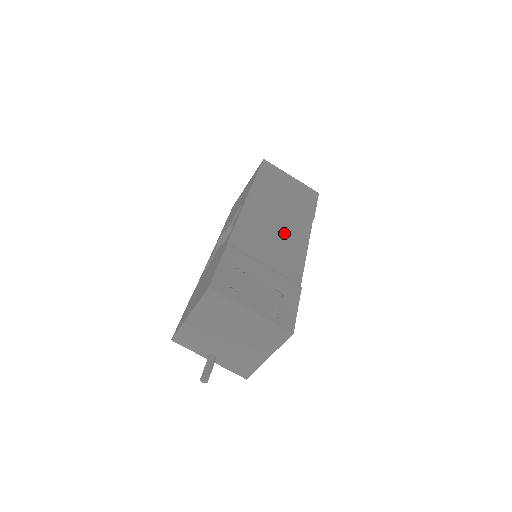
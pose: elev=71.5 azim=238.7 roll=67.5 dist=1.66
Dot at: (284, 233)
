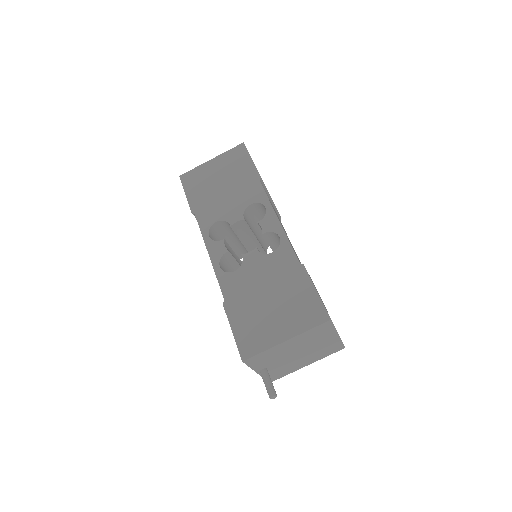
Dot at: occluded
